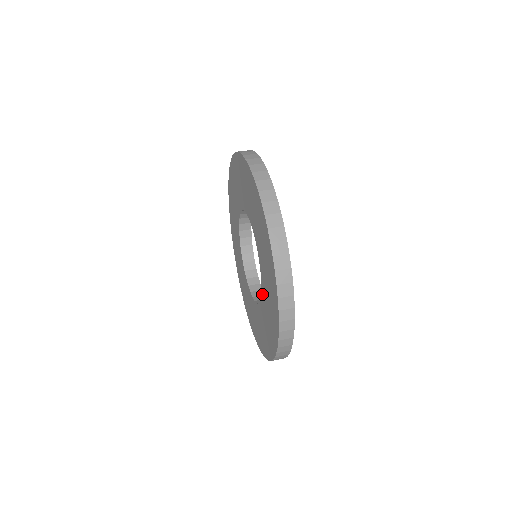
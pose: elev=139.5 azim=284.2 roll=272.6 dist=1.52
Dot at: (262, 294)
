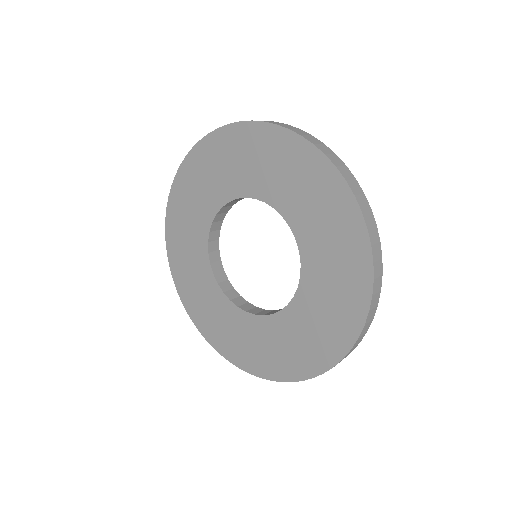
Dot at: (294, 304)
